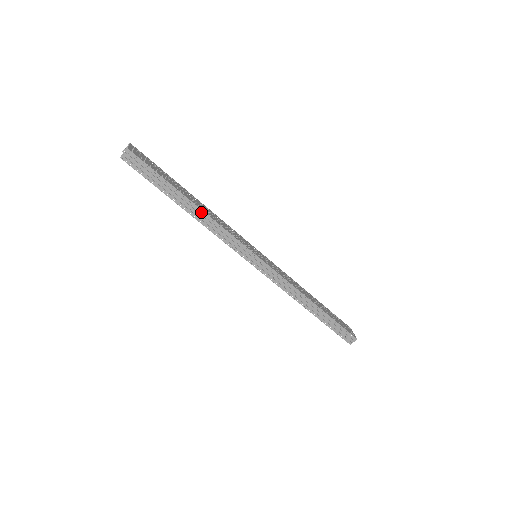
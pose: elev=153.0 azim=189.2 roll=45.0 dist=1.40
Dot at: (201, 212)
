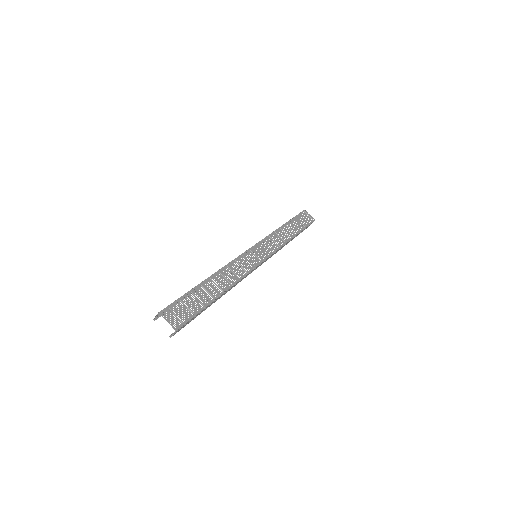
Dot at: (228, 290)
